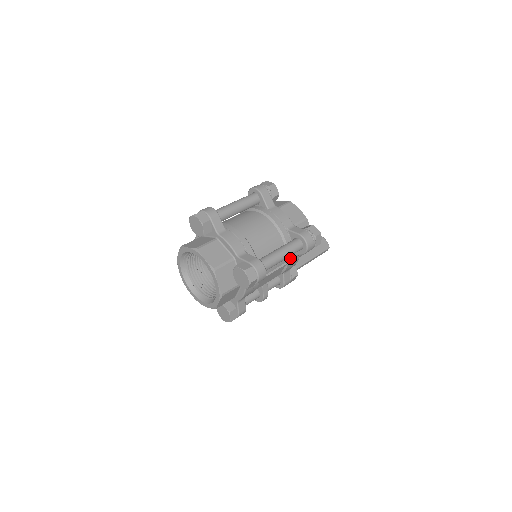
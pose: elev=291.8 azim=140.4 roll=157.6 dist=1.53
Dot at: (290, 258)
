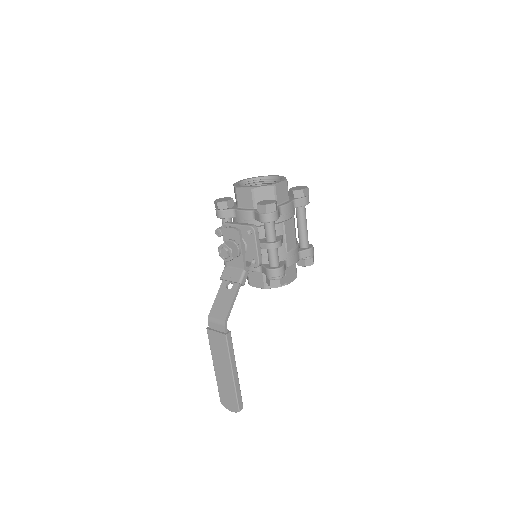
Dot at: (298, 248)
